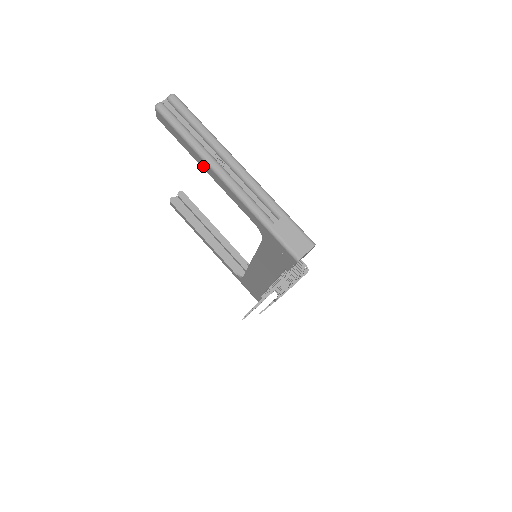
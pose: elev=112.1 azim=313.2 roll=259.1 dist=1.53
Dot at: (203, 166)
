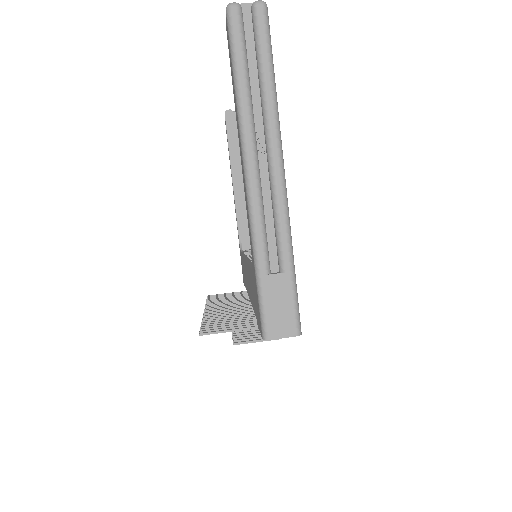
Dot at: (238, 132)
